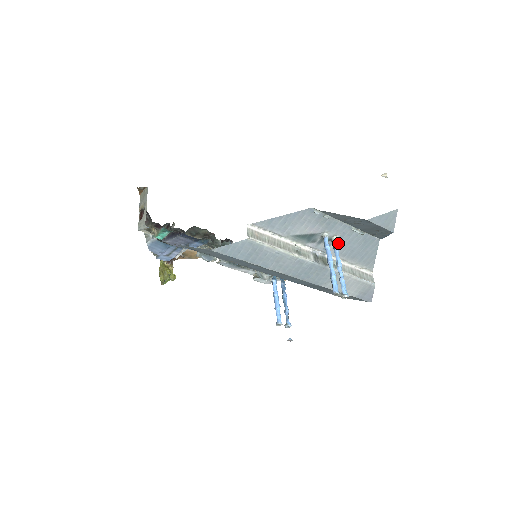
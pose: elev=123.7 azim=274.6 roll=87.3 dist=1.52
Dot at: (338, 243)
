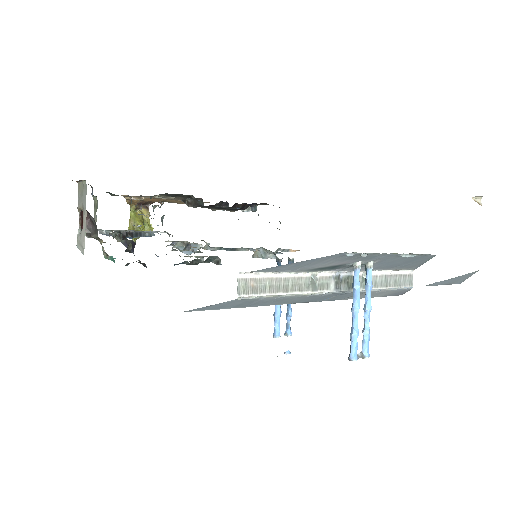
Dot at: (375, 264)
